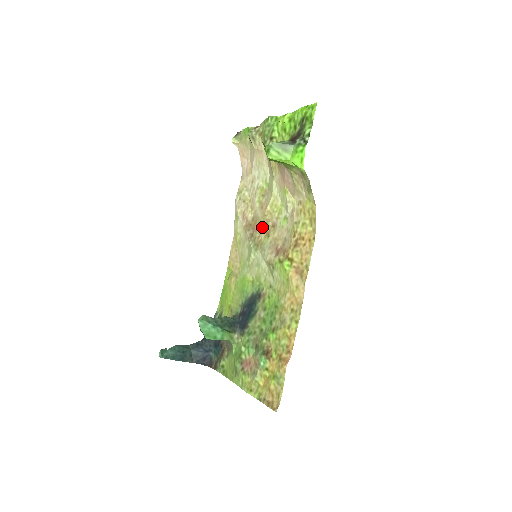
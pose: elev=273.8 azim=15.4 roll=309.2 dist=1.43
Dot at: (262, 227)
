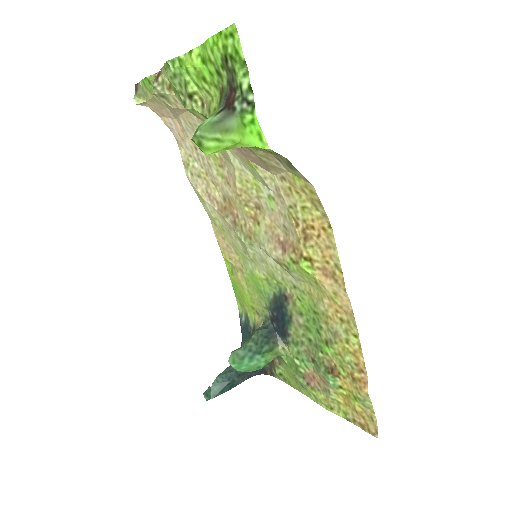
Dot at: (243, 212)
